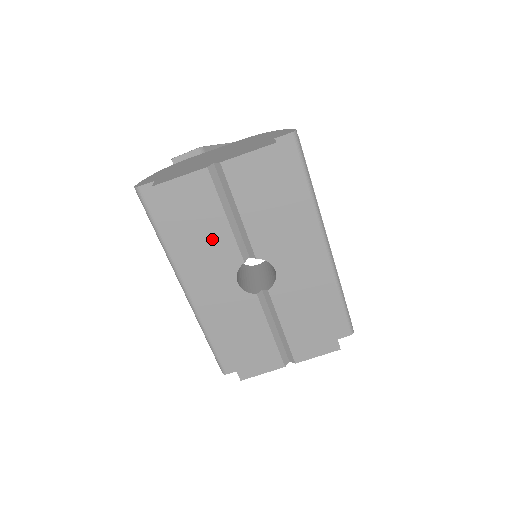
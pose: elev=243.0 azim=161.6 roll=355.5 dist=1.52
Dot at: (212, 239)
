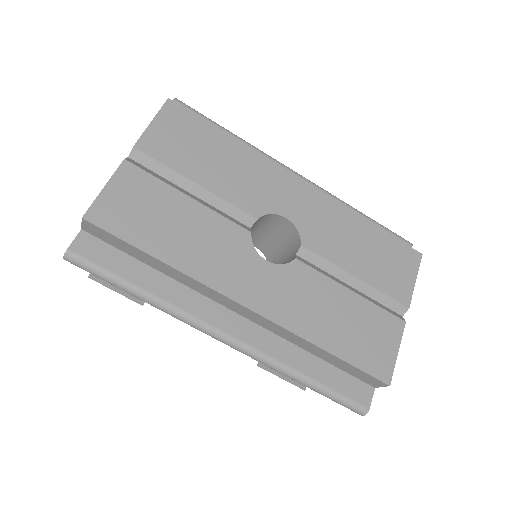
Dot at: (196, 231)
